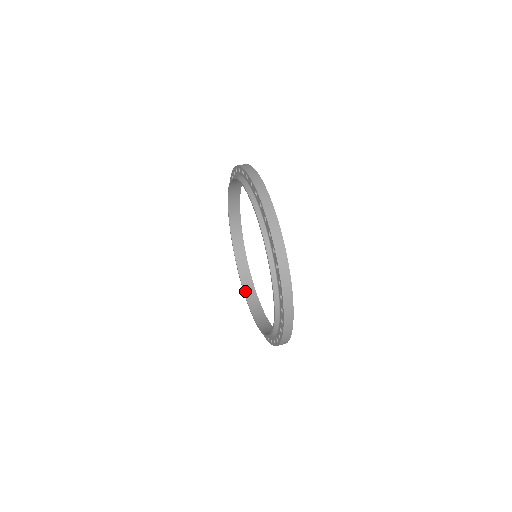
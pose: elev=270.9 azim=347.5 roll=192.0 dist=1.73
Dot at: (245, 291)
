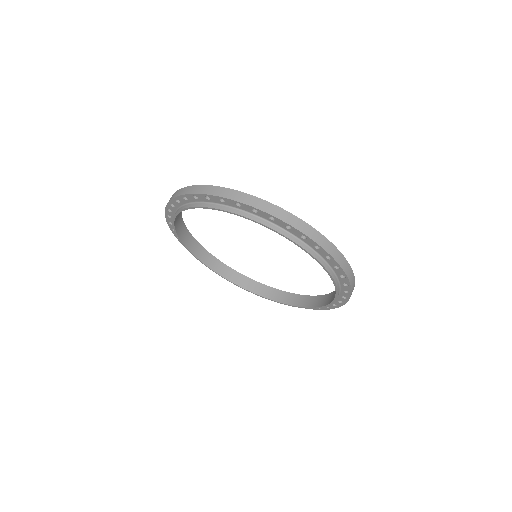
Dot at: (284, 302)
